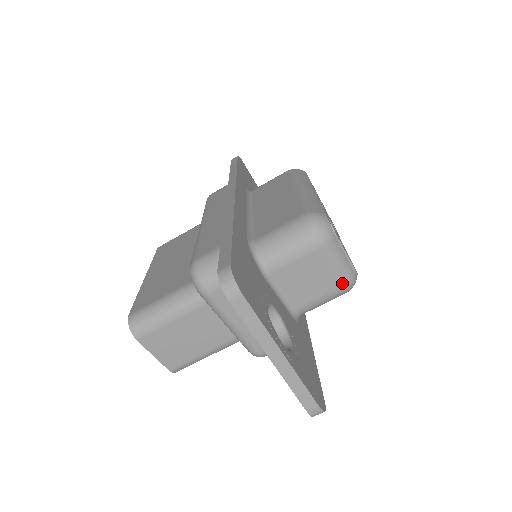
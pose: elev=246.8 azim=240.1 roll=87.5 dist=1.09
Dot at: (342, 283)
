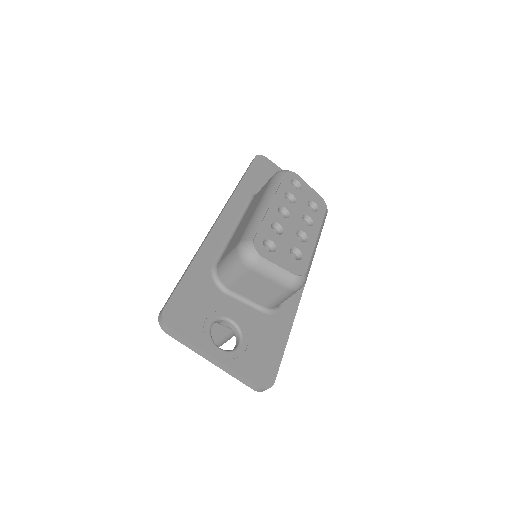
Dot at: (285, 287)
